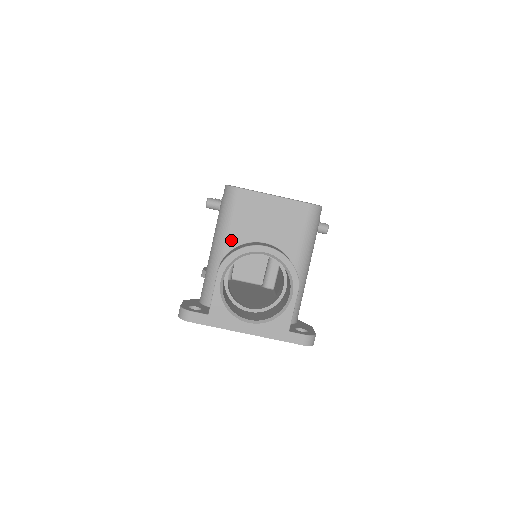
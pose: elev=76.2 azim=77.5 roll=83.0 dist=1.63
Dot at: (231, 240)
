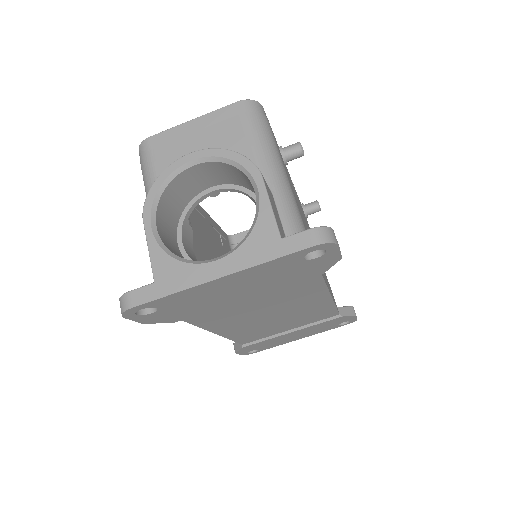
Dot at: occluded
